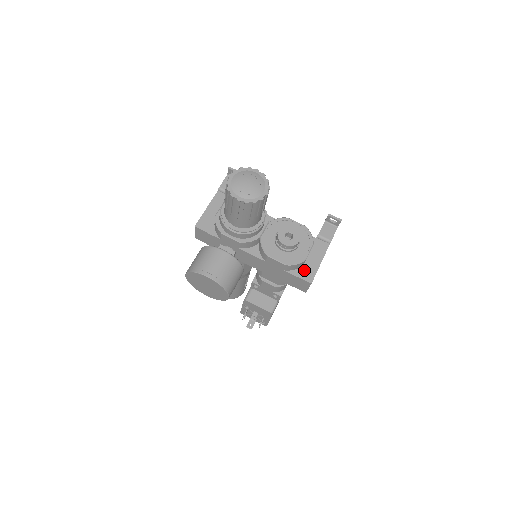
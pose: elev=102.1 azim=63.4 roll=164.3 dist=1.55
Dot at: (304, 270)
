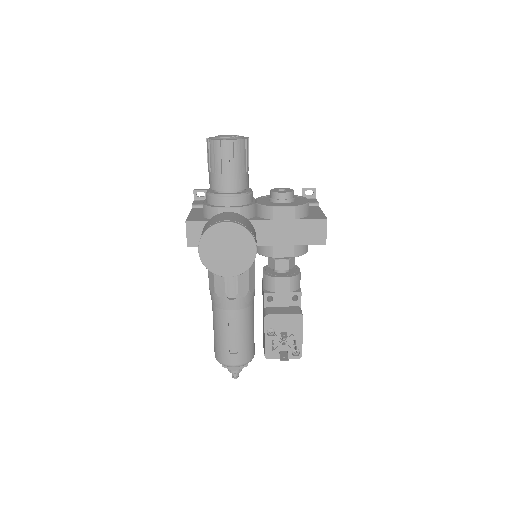
Dot at: (312, 216)
